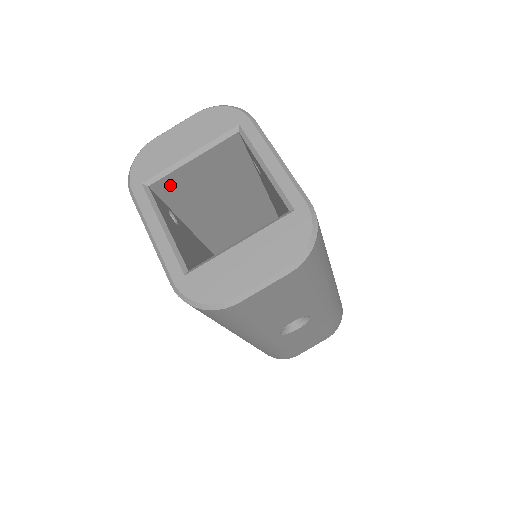
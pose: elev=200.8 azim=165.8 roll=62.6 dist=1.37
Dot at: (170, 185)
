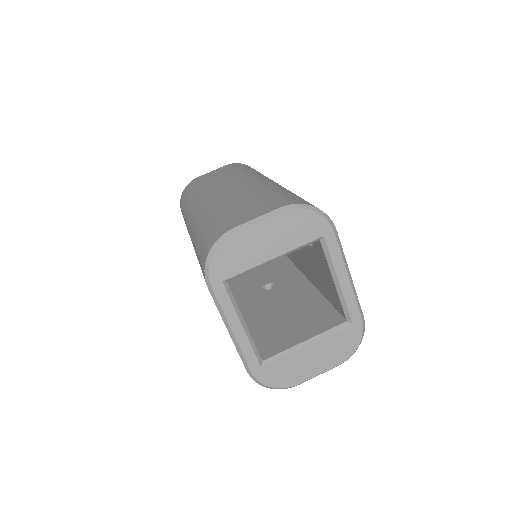
Dot at: occluded
